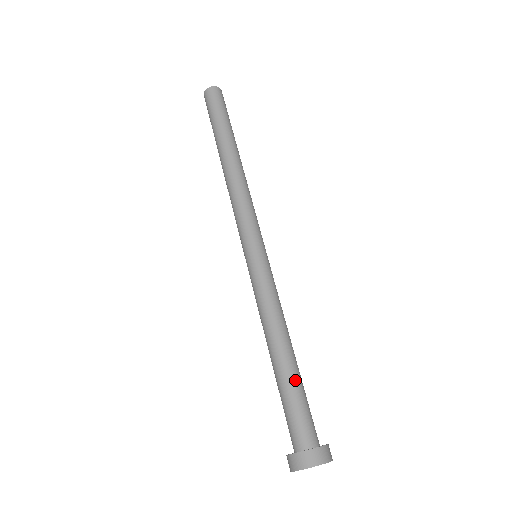
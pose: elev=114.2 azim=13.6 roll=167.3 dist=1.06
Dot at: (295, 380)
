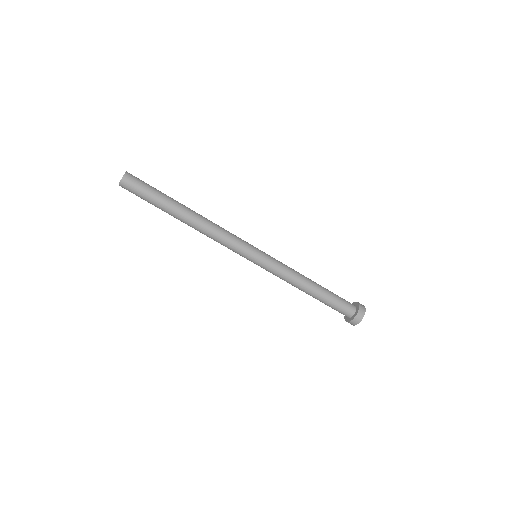
Dot at: (325, 299)
